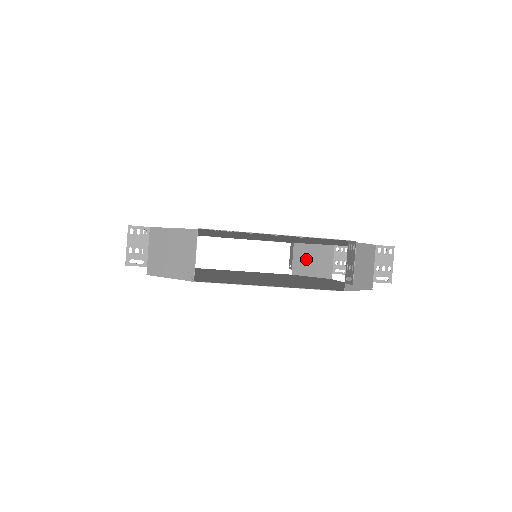
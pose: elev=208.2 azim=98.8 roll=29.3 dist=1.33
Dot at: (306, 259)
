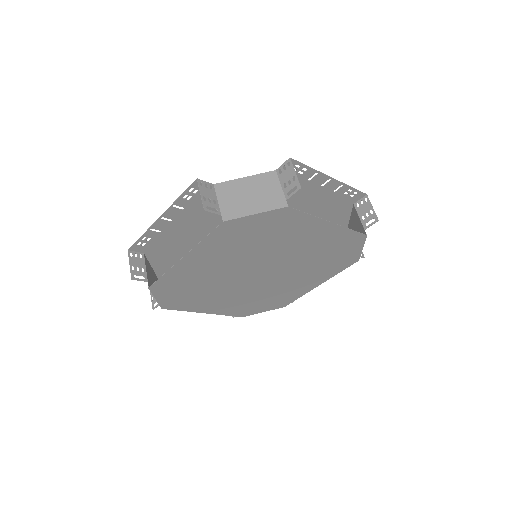
Dot at: occluded
